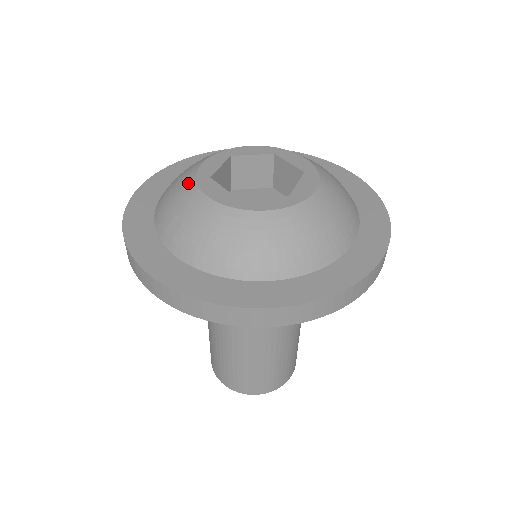
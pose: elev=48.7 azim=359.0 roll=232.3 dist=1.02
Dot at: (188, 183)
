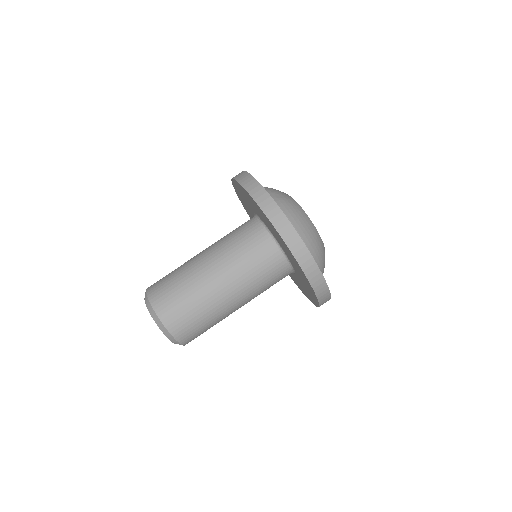
Dot at: (285, 193)
